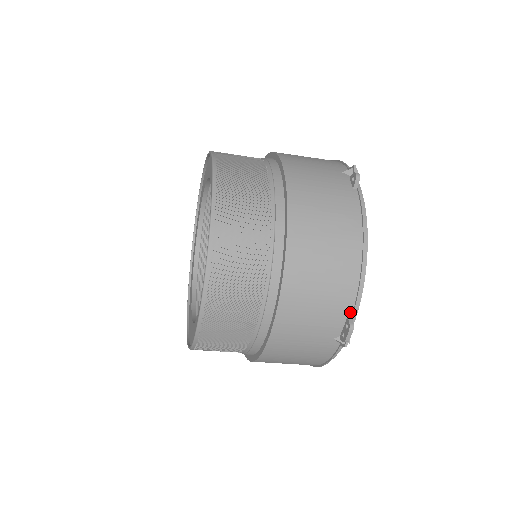
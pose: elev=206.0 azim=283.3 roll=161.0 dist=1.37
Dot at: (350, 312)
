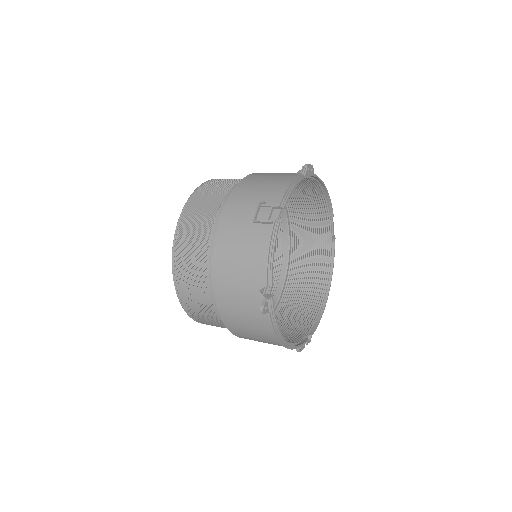
Dot at: occluded
